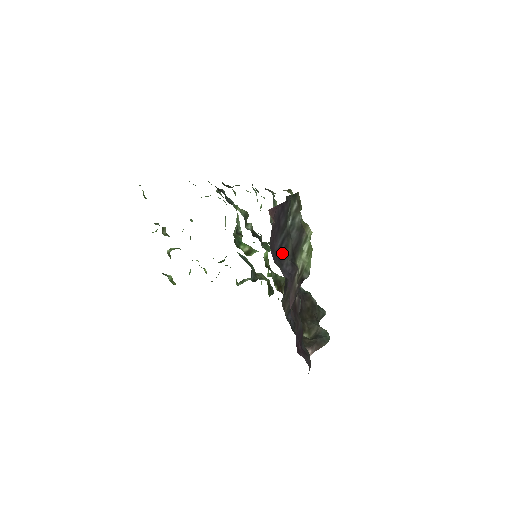
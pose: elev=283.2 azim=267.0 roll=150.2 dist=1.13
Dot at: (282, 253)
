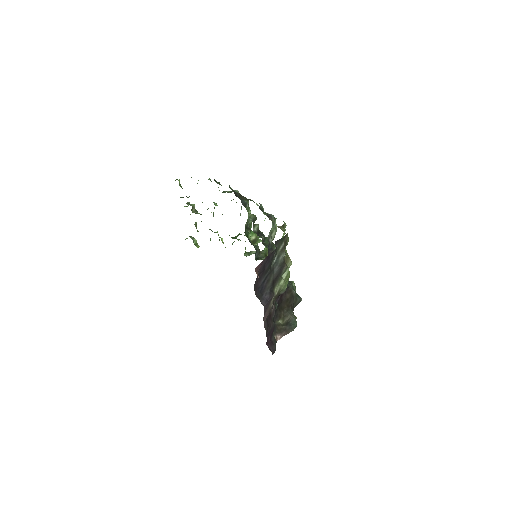
Dot at: (264, 286)
